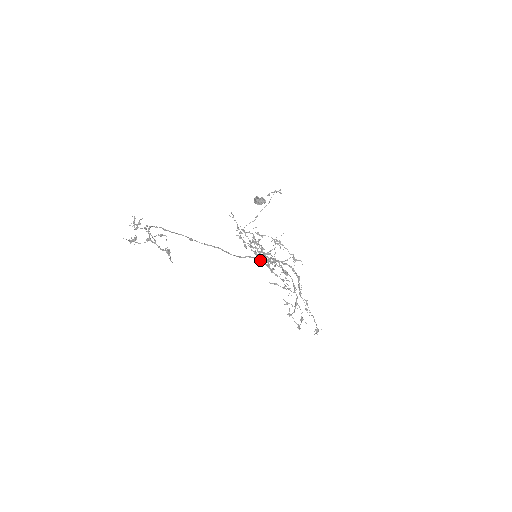
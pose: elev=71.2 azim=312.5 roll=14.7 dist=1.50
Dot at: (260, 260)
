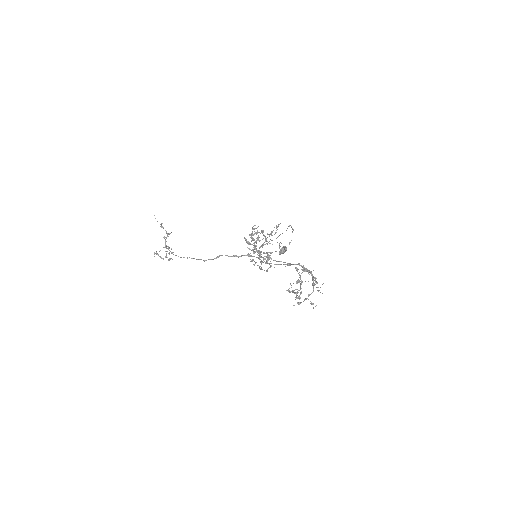
Dot at: (248, 242)
